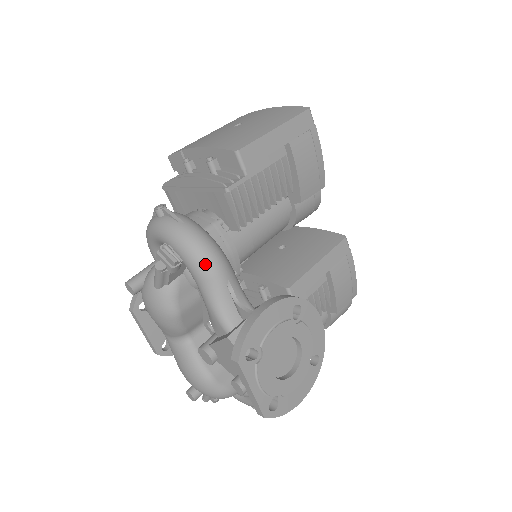
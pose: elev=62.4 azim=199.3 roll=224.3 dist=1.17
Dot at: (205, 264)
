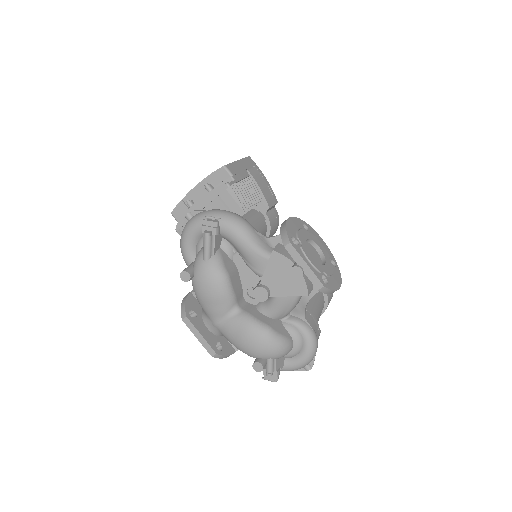
Dot at: (236, 221)
